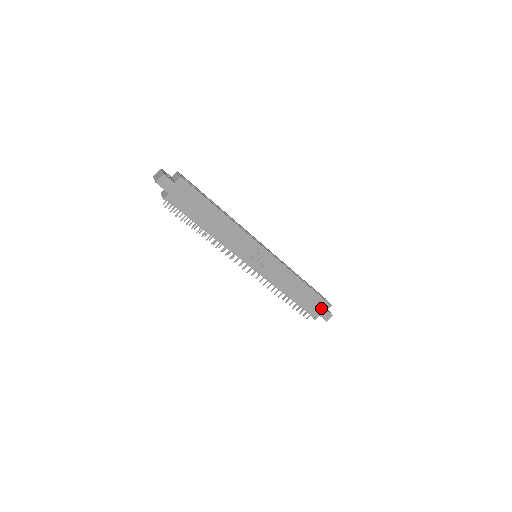
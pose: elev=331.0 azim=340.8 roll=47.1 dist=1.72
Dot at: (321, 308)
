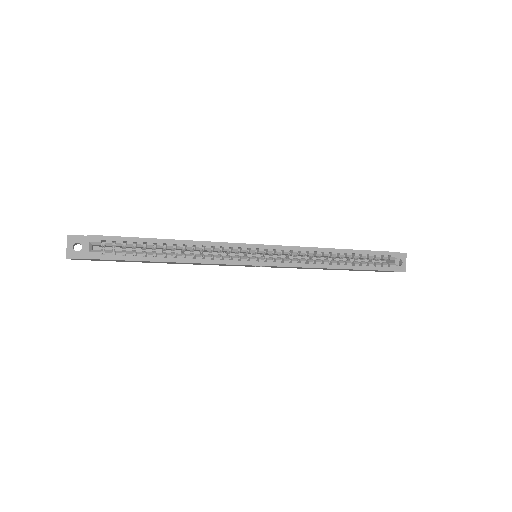
Dot at: occluded
